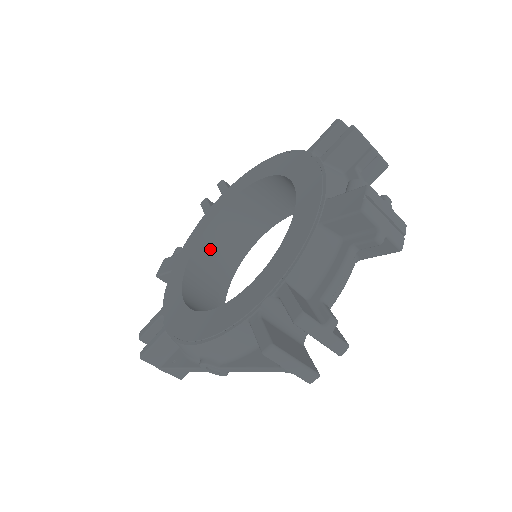
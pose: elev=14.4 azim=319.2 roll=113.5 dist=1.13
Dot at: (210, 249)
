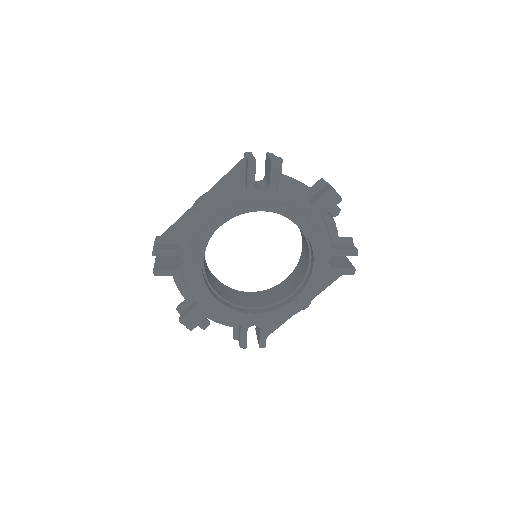
Dot at: (228, 292)
